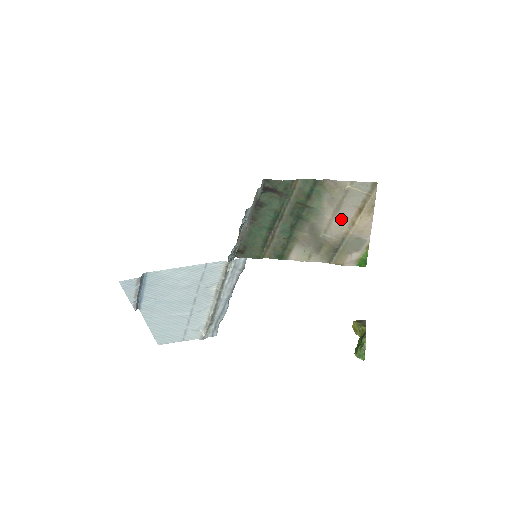
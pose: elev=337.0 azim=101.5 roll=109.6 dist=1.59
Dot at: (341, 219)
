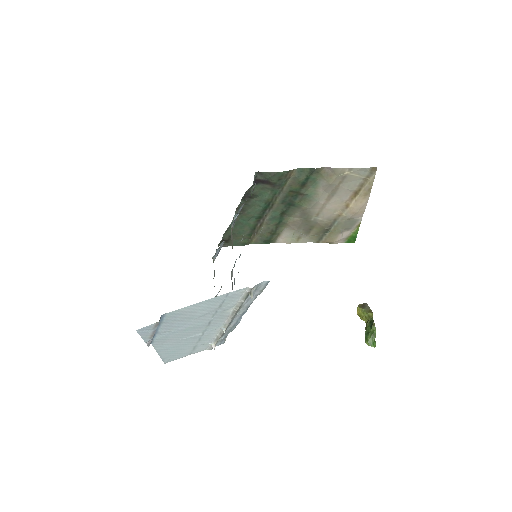
Dot at: (335, 203)
